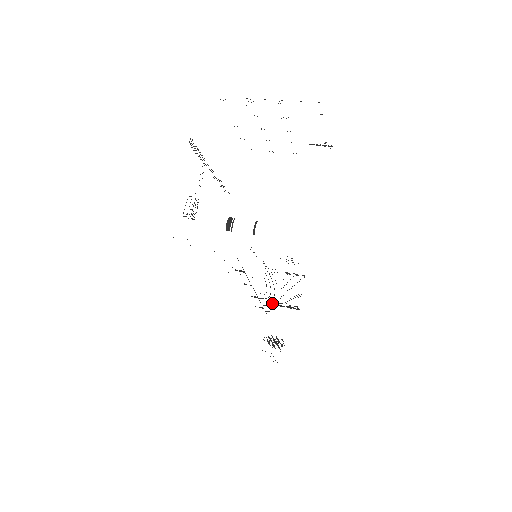
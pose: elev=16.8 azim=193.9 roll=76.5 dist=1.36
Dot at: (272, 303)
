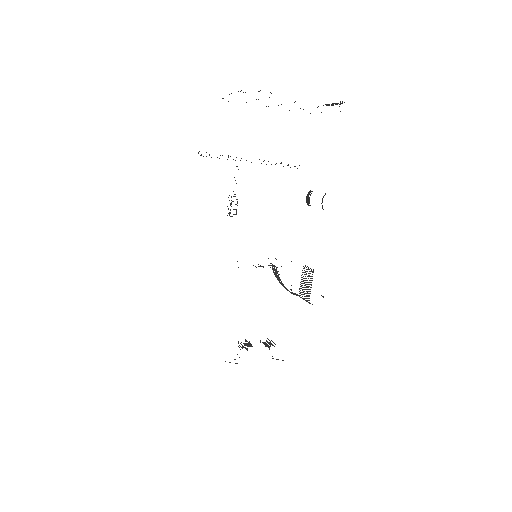
Dot at: occluded
